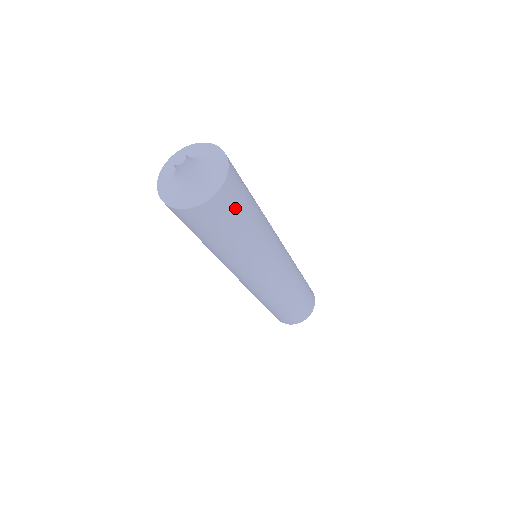
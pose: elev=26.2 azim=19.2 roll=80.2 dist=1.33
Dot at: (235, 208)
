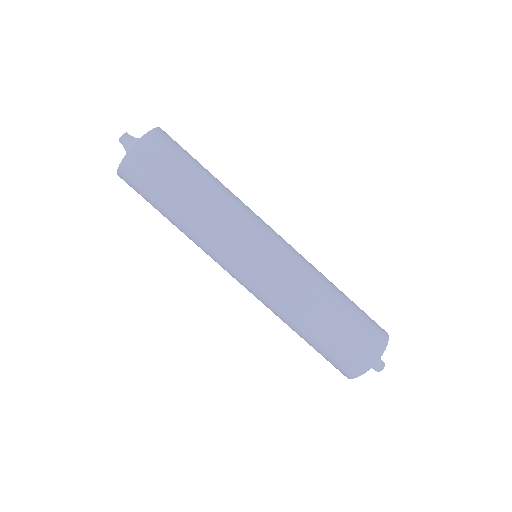
Dot at: (181, 149)
